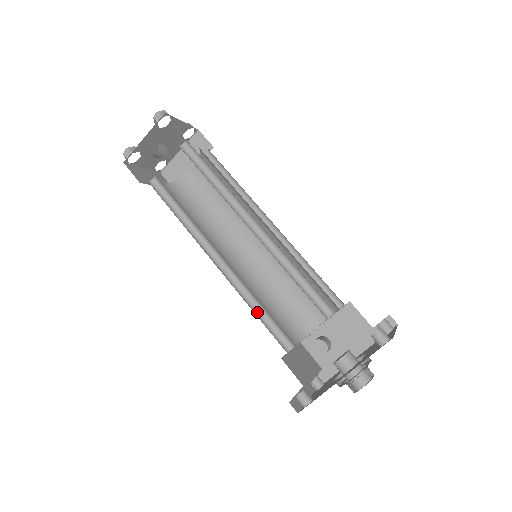
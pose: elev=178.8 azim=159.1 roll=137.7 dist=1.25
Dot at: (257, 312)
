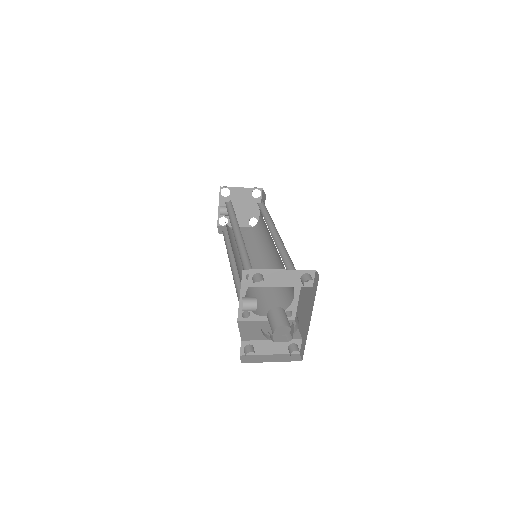
Dot at: occluded
